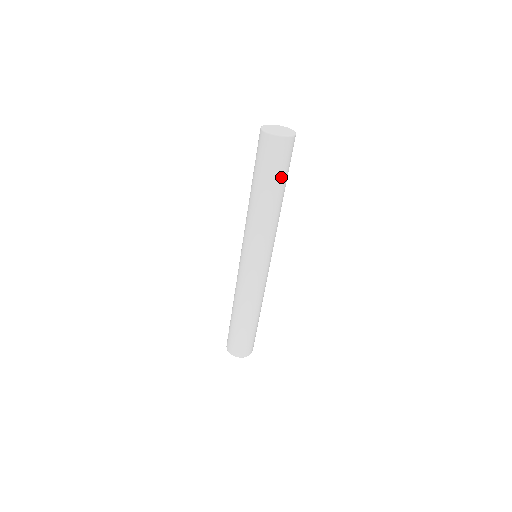
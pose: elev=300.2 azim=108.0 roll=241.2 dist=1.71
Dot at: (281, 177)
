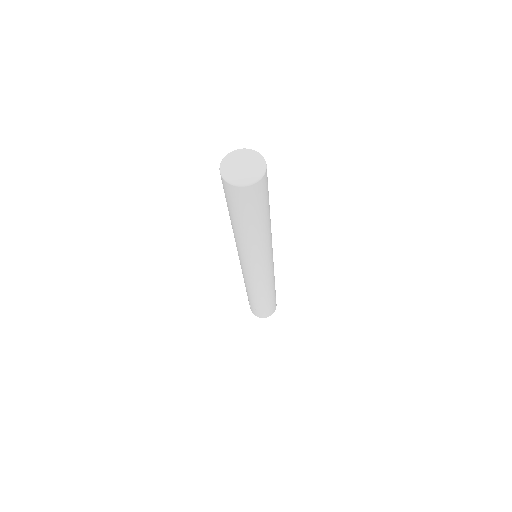
Dot at: (268, 197)
